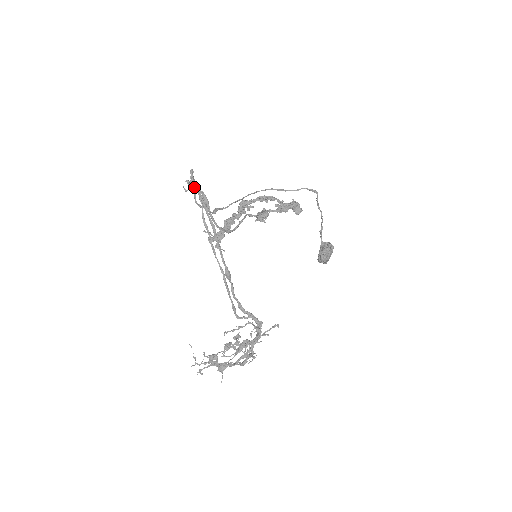
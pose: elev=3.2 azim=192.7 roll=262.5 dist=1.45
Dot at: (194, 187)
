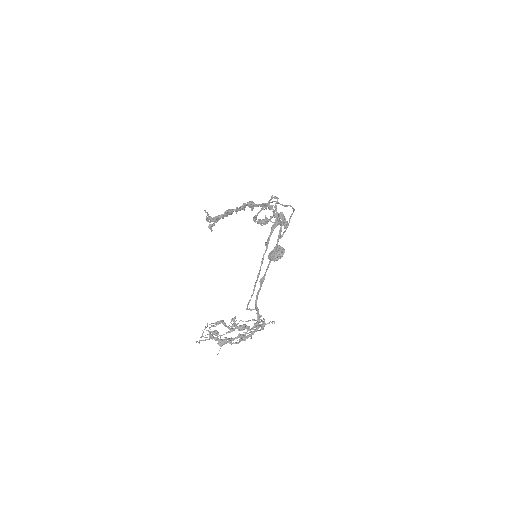
Dot at: (281, 216)
